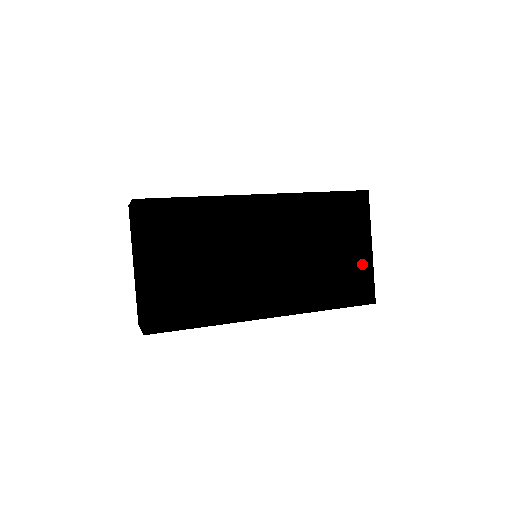
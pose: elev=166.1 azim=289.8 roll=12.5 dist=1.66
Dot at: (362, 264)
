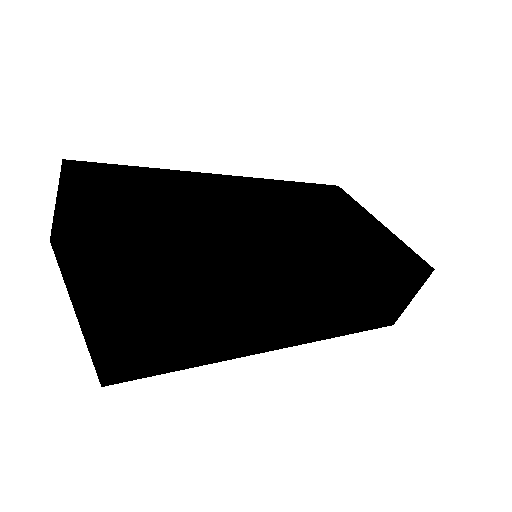
Dot at: (385, 236)
